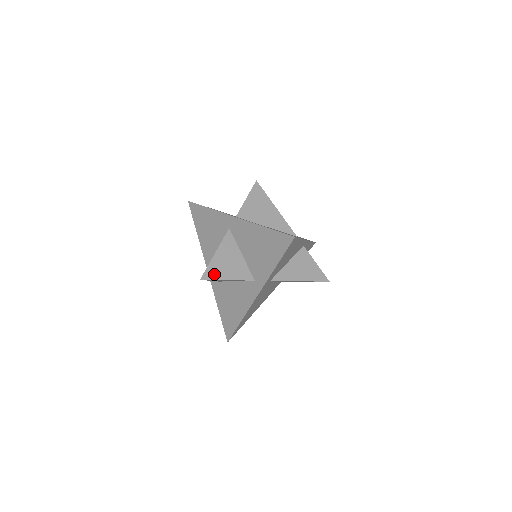
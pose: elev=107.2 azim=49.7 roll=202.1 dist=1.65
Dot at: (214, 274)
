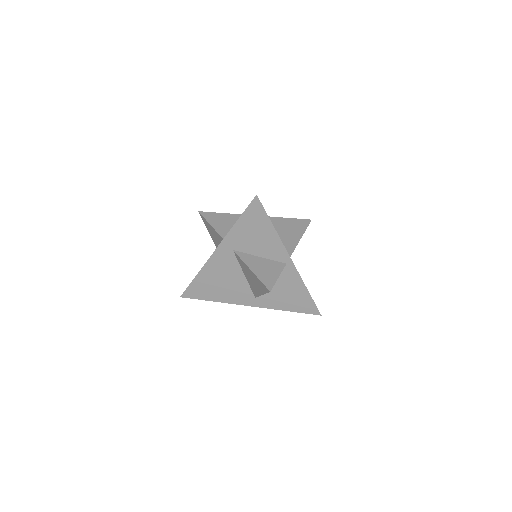
Dot at: (209, 217)
